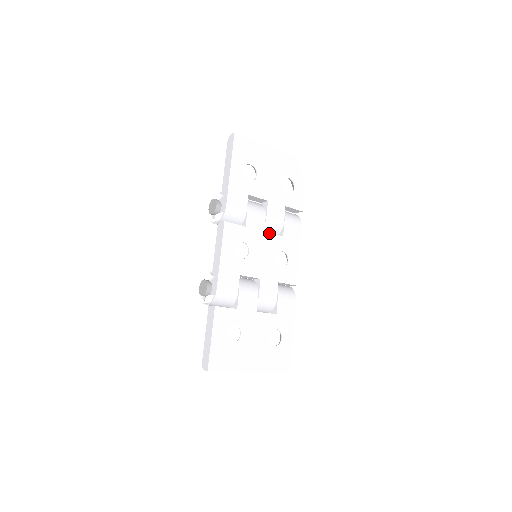
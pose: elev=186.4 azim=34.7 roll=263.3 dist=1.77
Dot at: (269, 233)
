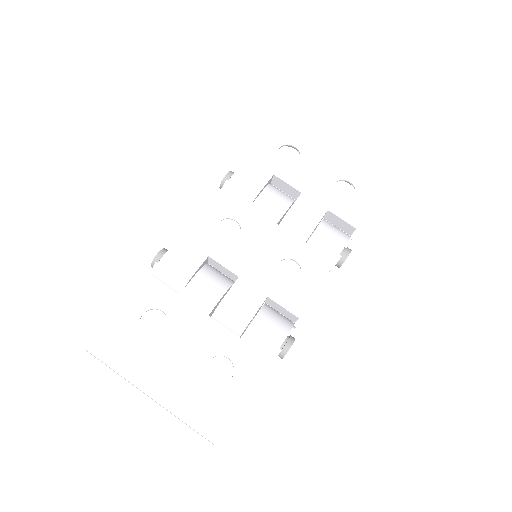
Dot at: (284, 229)
